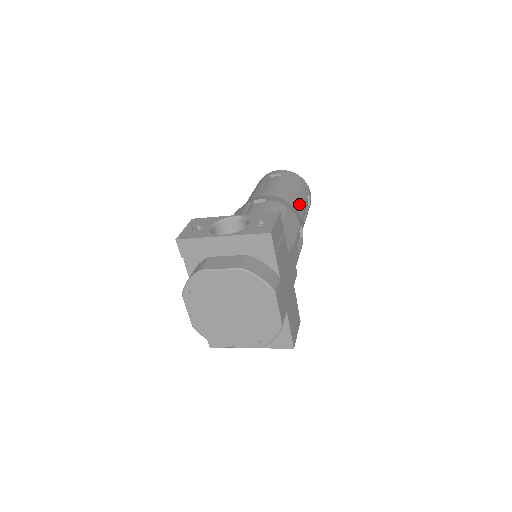
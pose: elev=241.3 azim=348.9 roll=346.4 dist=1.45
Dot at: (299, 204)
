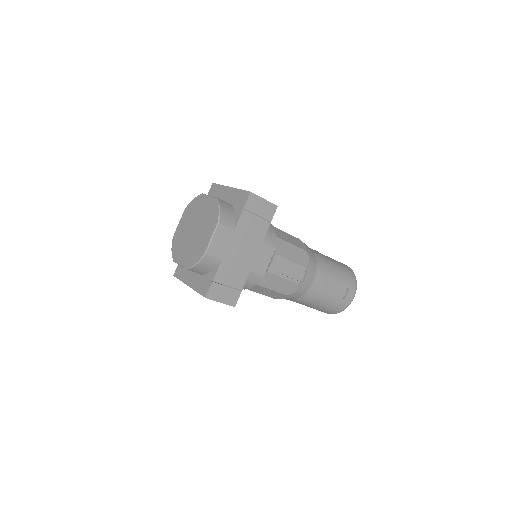
Dot at: (326, 272)
